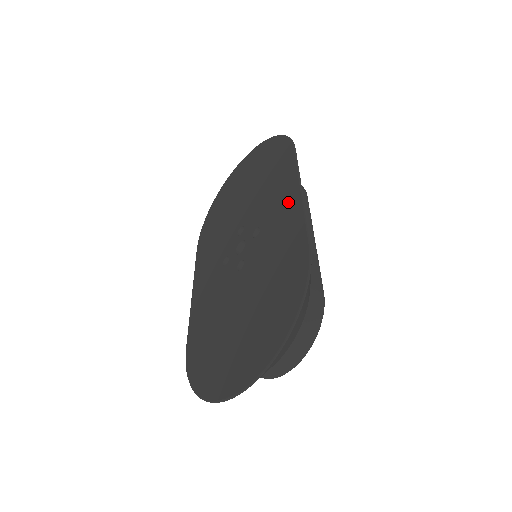
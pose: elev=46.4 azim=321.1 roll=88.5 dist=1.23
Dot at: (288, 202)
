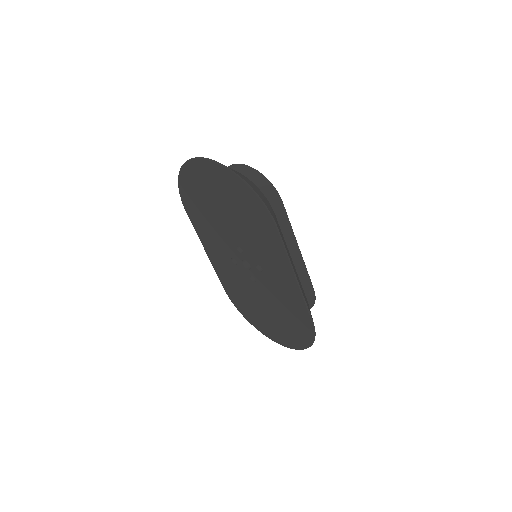
Dot at: (285, 276)
